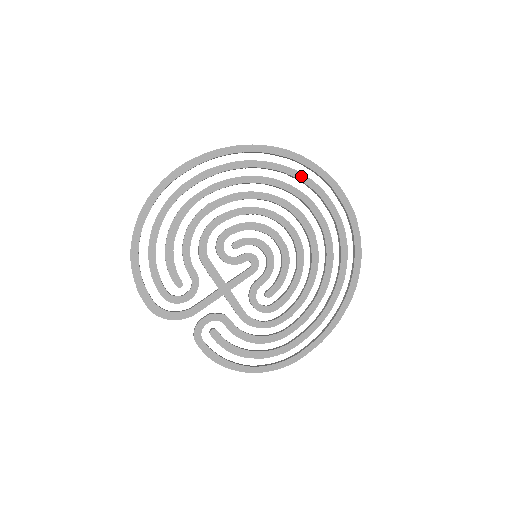
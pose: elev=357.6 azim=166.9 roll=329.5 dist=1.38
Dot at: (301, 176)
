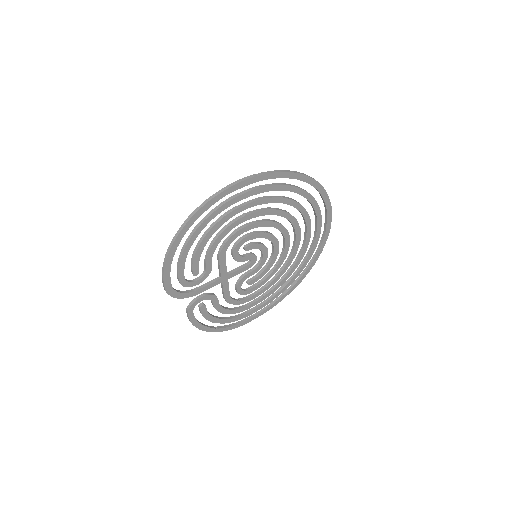
Dot at: (315, 203)
